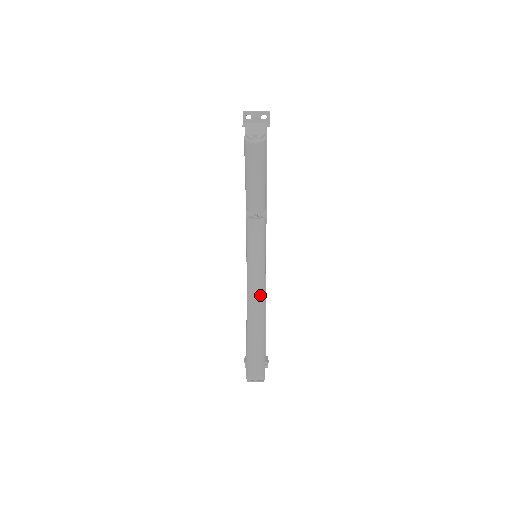
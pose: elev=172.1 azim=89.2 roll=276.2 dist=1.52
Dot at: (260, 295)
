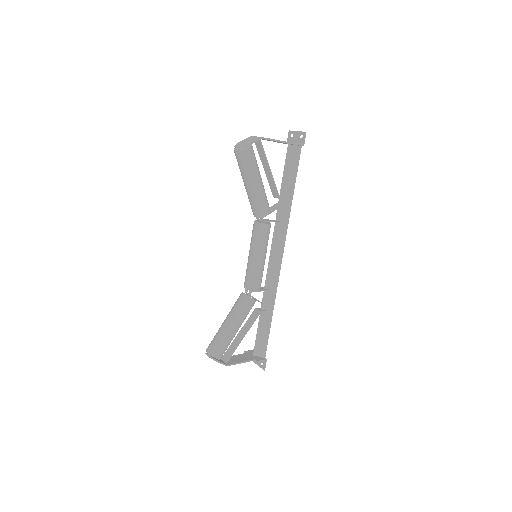
Dot at: (251, 291)
